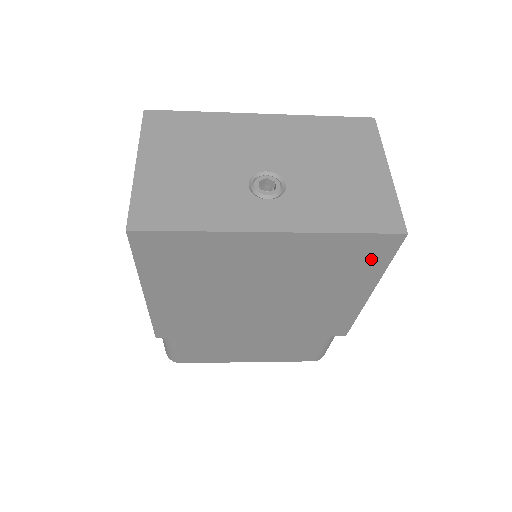
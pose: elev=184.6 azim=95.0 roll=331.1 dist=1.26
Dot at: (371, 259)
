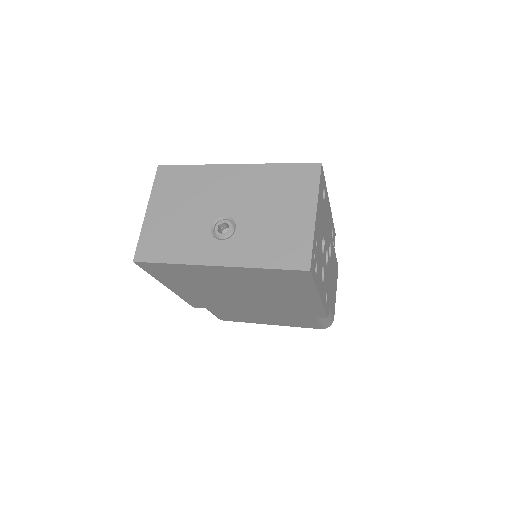
Dot at: (298, 281)
